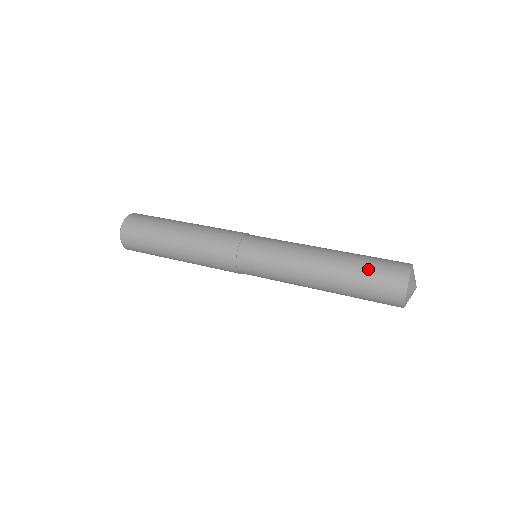
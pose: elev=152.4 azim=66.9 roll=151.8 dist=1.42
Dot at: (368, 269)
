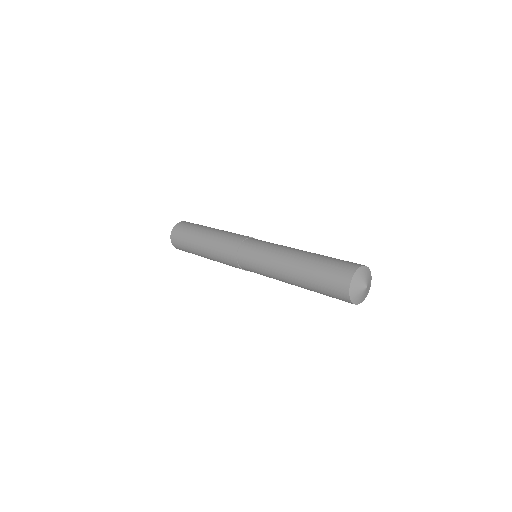
Dot at: (334, 258)
